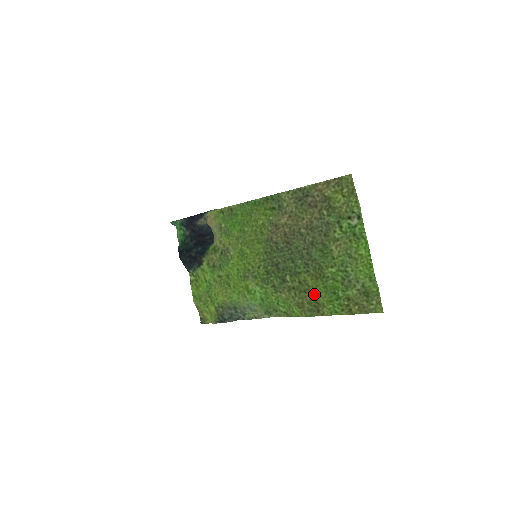
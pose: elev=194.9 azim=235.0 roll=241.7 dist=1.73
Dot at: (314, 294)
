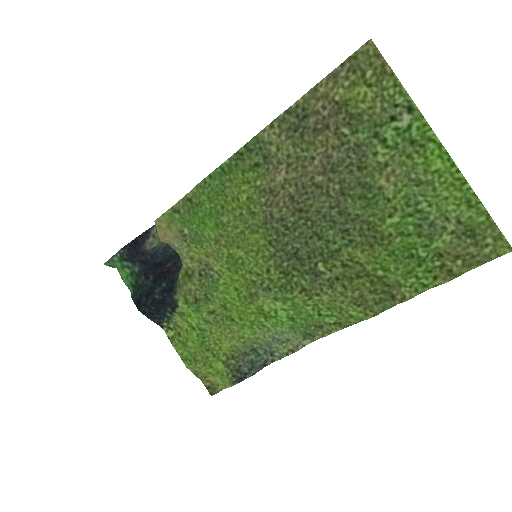
Dot at: (375, 273)
